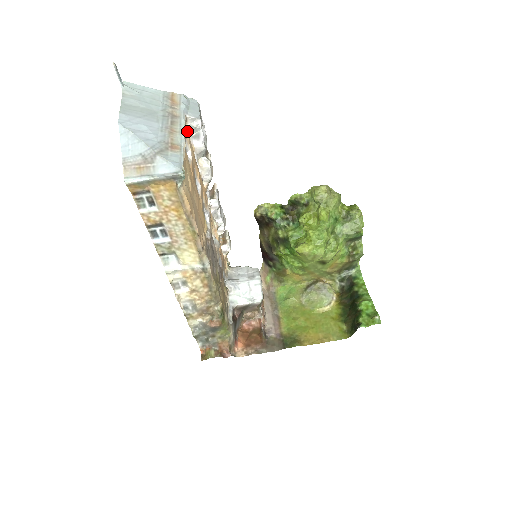
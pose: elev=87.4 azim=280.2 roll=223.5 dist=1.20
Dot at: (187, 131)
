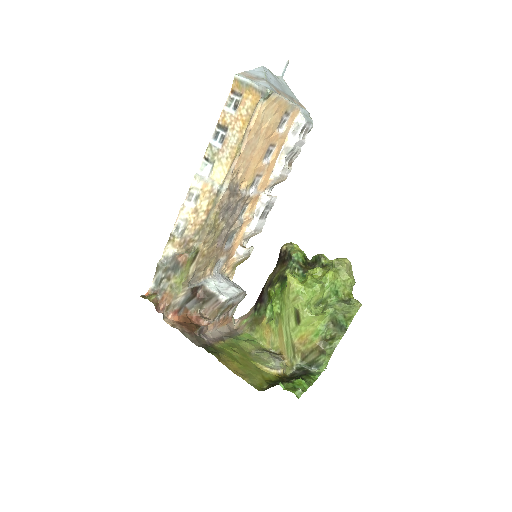
Dot at: (292, 122)
